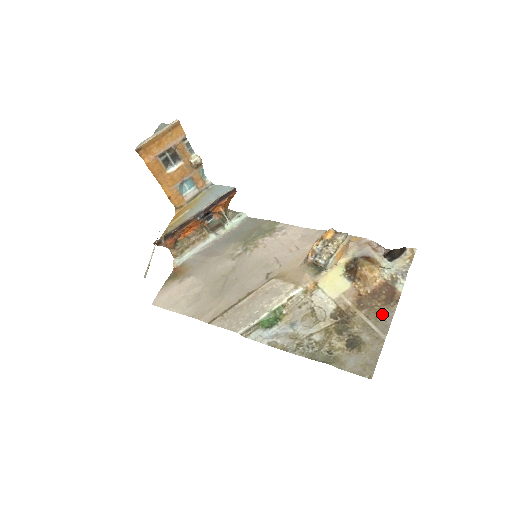
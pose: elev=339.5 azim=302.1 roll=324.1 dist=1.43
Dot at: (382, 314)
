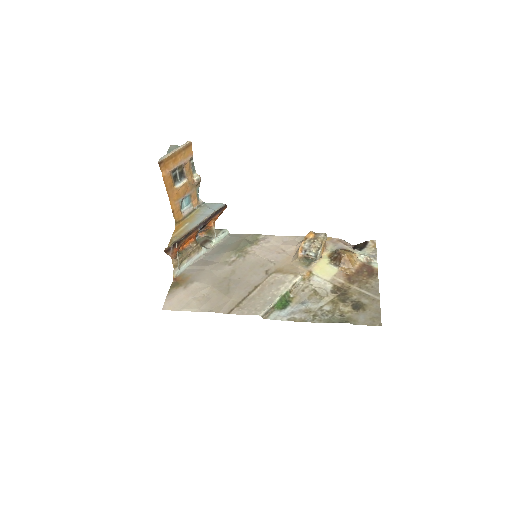
Dot at: (370, 284)
